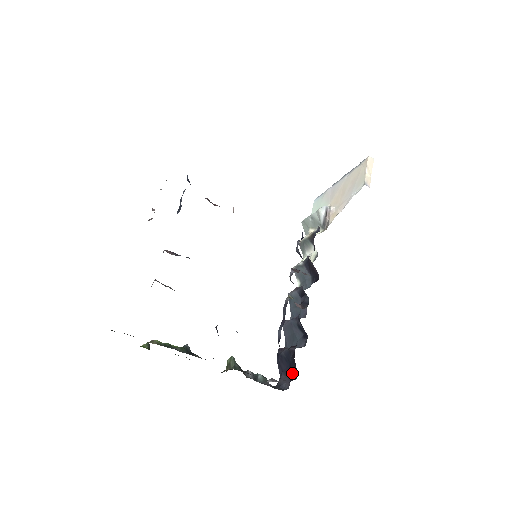
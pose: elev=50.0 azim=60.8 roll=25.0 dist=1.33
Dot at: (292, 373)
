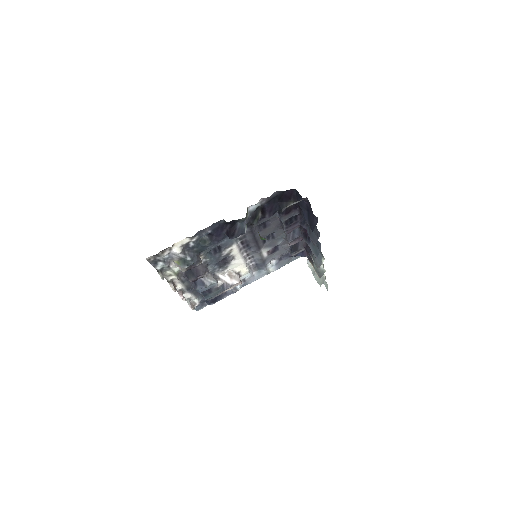
Dot at: (302, 201)
